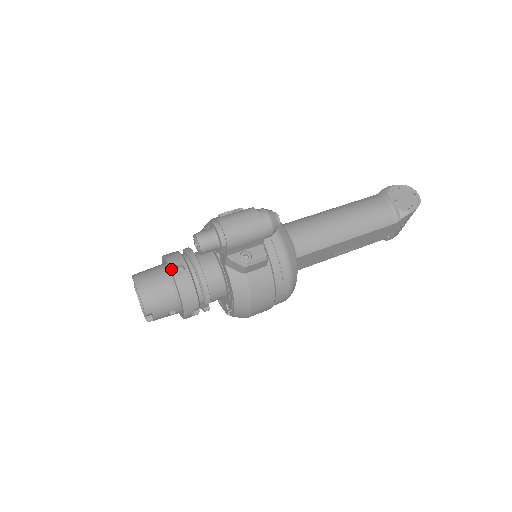
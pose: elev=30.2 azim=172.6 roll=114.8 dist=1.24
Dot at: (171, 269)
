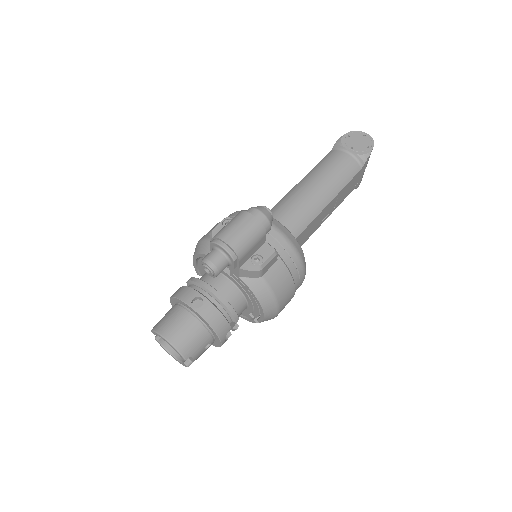
Dot at: (189, 306)
